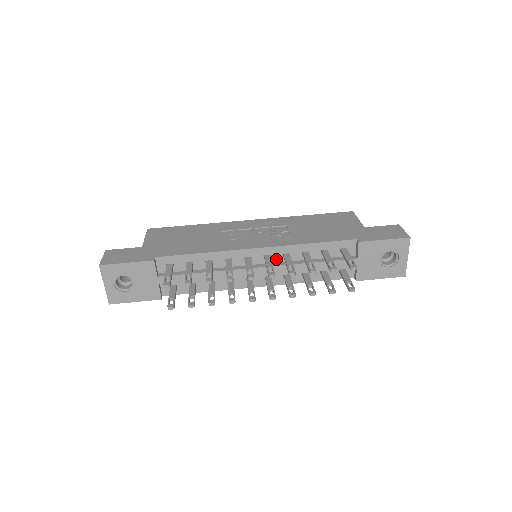
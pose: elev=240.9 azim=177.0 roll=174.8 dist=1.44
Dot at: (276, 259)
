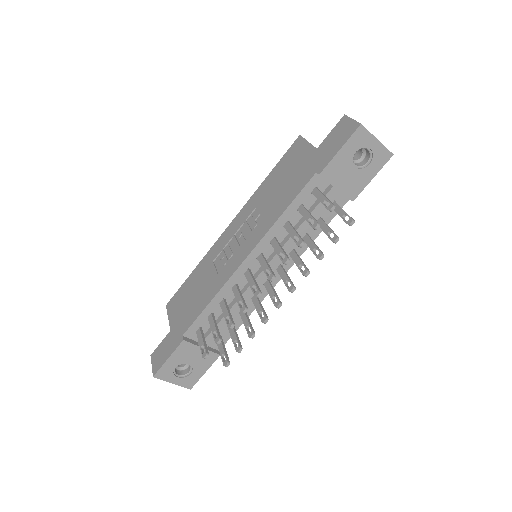
Dot at: (269, 251)
